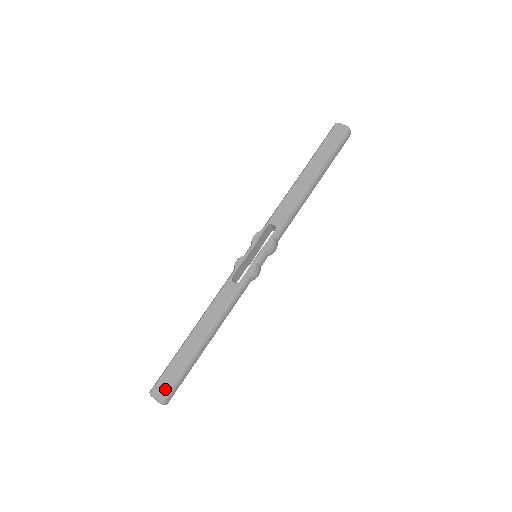
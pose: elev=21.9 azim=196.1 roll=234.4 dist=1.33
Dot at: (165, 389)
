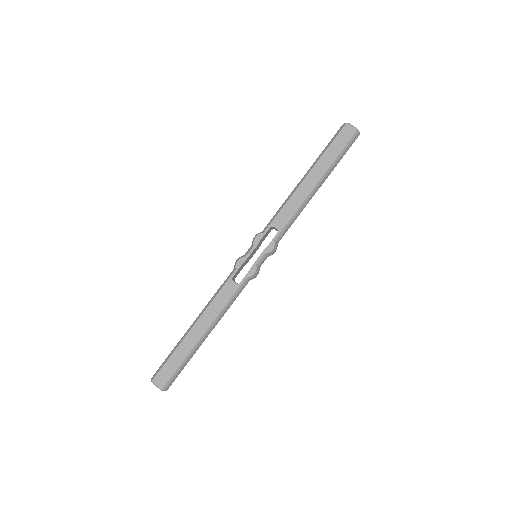
Dot at: (167, 379)
